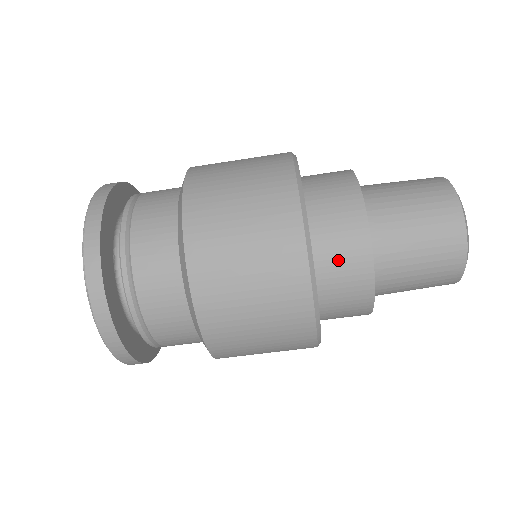
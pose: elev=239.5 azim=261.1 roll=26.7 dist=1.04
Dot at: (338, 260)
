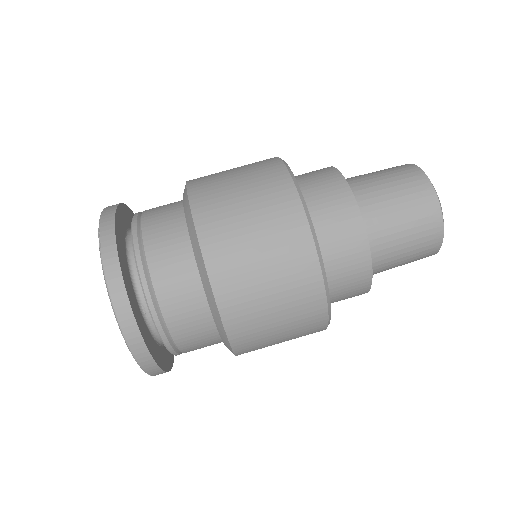
Dot at: (319, 191)
